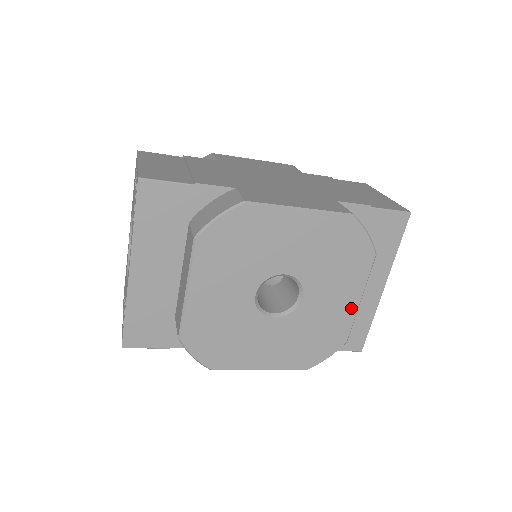
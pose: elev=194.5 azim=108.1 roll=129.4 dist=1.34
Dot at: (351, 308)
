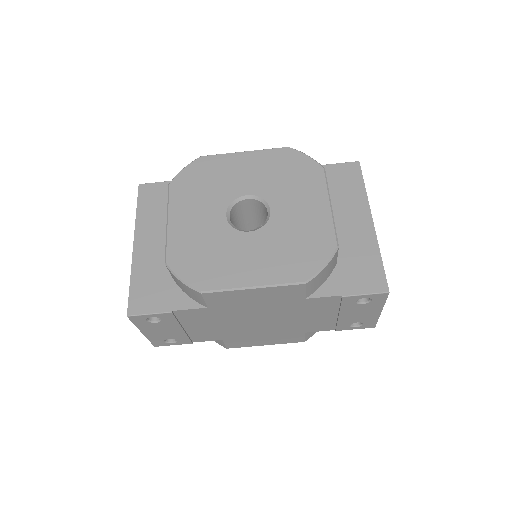
Dot at: (324, 212)
